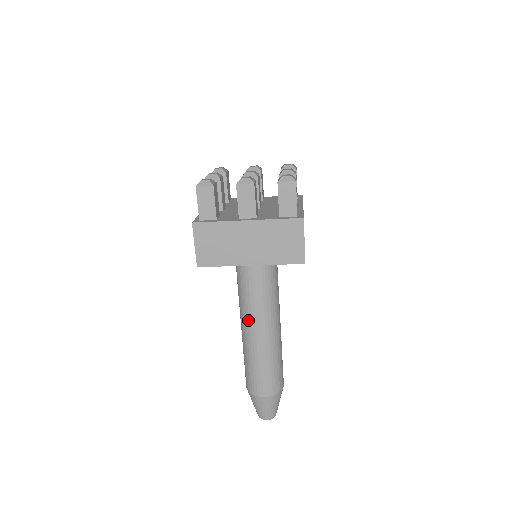
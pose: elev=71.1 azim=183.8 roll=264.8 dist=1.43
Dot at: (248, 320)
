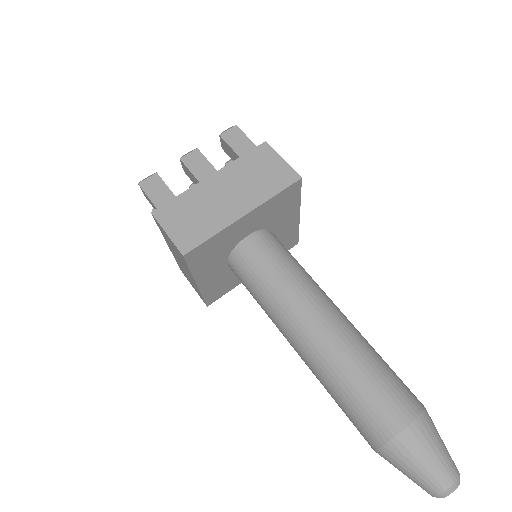
Dot at: (297, 319)
